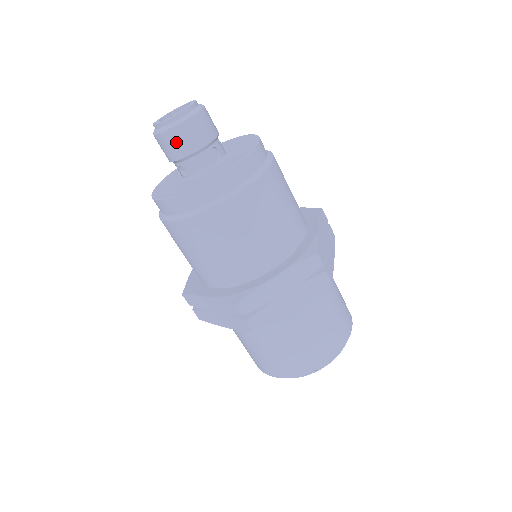
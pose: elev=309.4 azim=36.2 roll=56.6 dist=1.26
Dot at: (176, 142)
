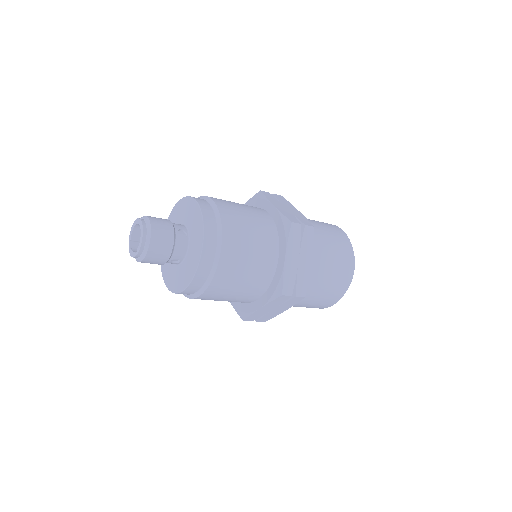
Dot at: (158, 253)
